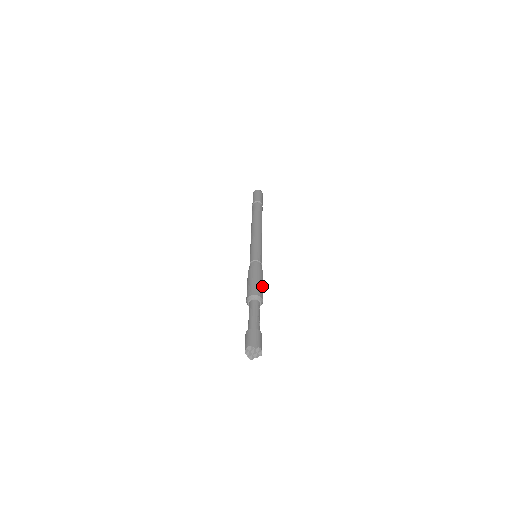
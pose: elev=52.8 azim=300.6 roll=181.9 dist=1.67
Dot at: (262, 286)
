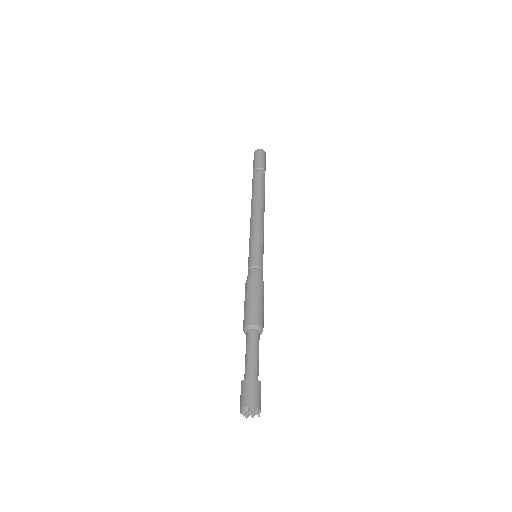
Dot at: (263, 308)
